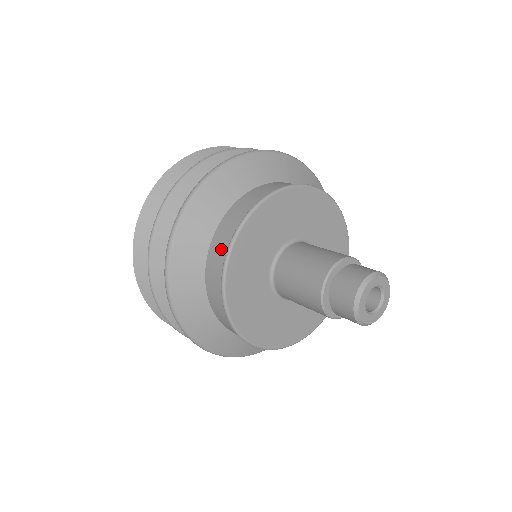
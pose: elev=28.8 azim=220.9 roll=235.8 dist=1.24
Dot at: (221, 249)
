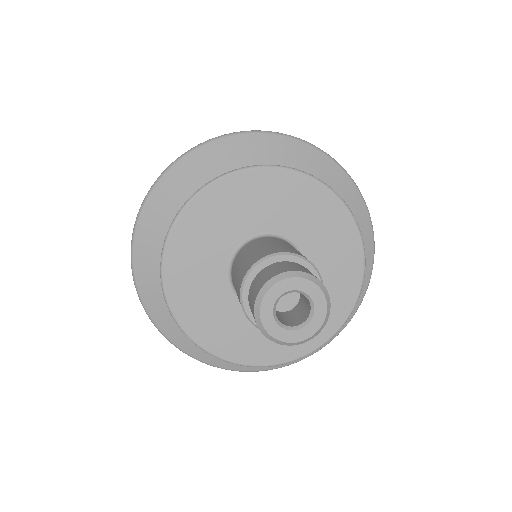
Dot at: occluded
